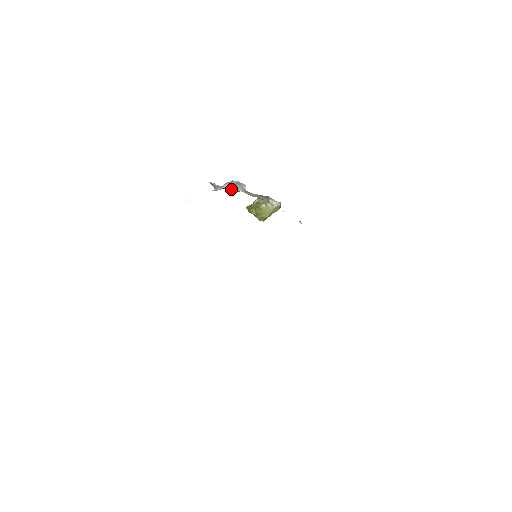
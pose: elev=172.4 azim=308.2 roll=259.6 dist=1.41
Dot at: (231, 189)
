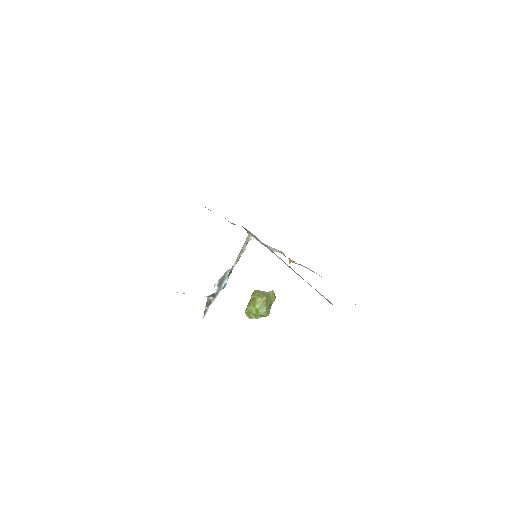
Dot at: (221, 283)
